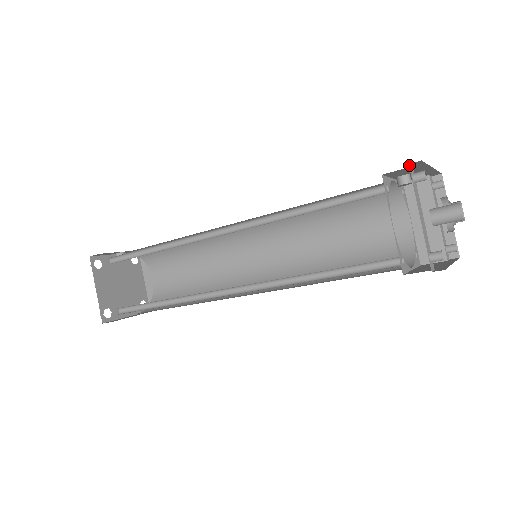
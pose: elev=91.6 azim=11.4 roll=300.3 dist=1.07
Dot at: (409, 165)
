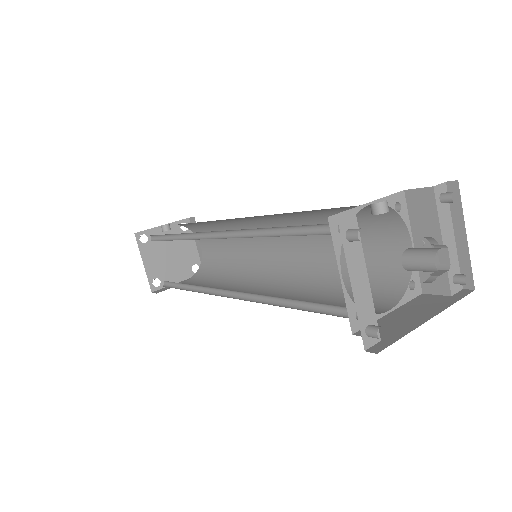
Dot at: (340, 221)
